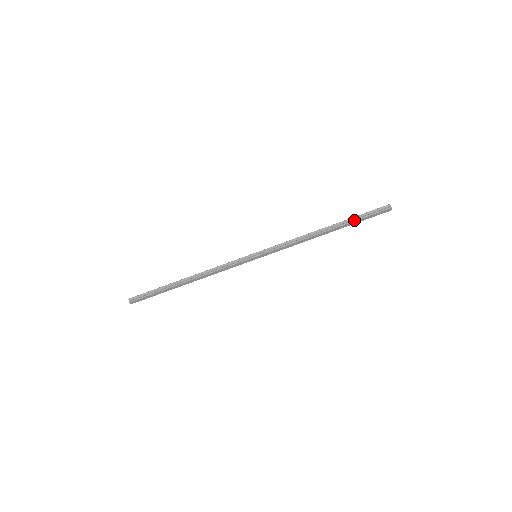
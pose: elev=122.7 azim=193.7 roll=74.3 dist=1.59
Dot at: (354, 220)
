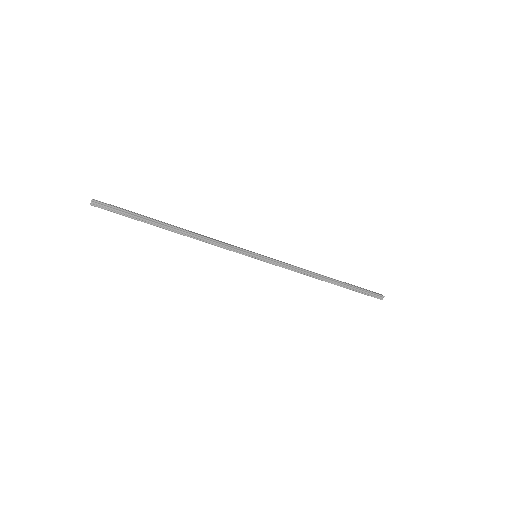
Dot at: (352, 290)
